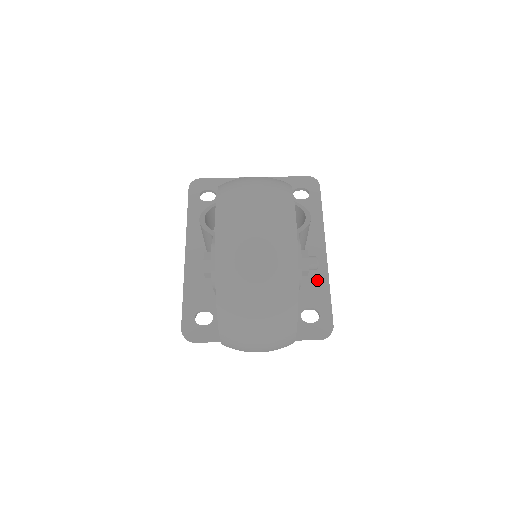
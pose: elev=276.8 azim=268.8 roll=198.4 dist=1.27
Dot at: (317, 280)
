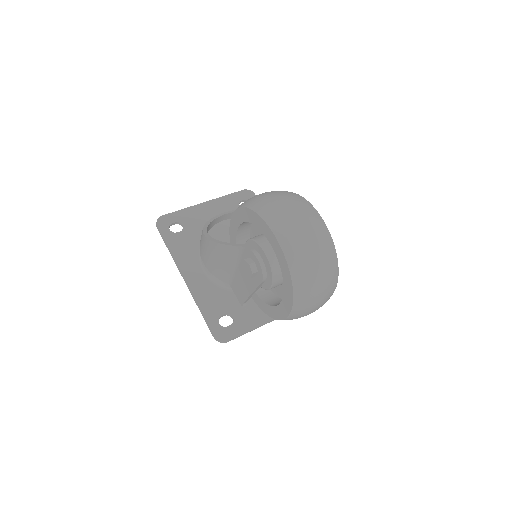
Dot at: occluded
